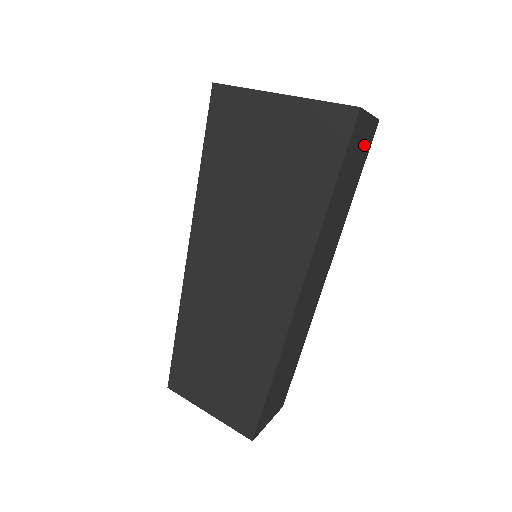
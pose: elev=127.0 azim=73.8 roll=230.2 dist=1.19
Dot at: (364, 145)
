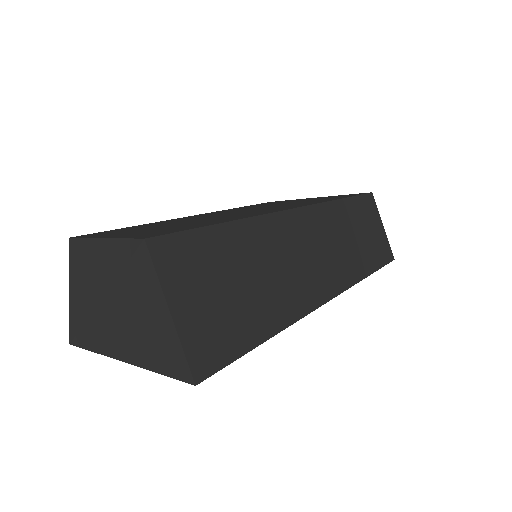
Dot at: (379, 242)
